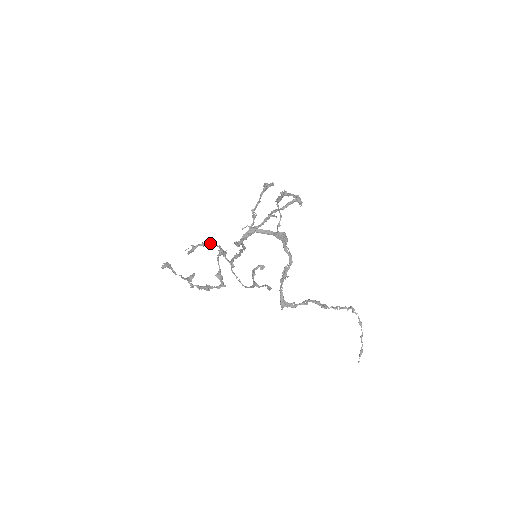
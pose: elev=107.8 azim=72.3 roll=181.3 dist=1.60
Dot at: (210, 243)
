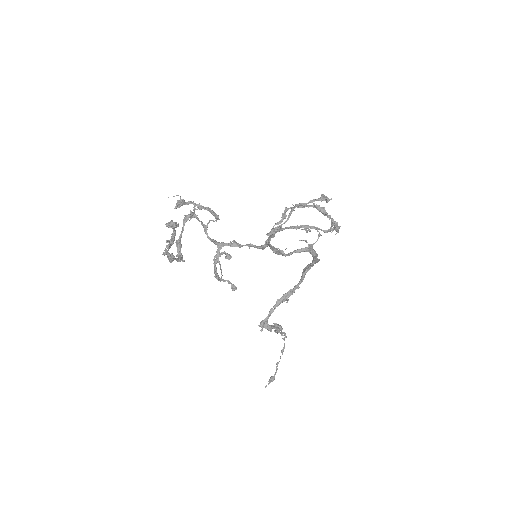
Dot at: (212, 212)
